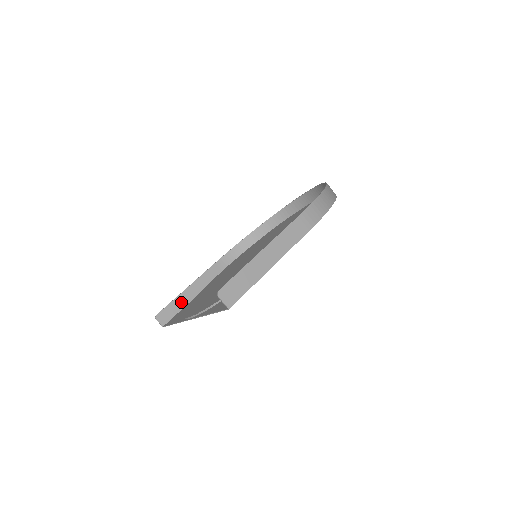
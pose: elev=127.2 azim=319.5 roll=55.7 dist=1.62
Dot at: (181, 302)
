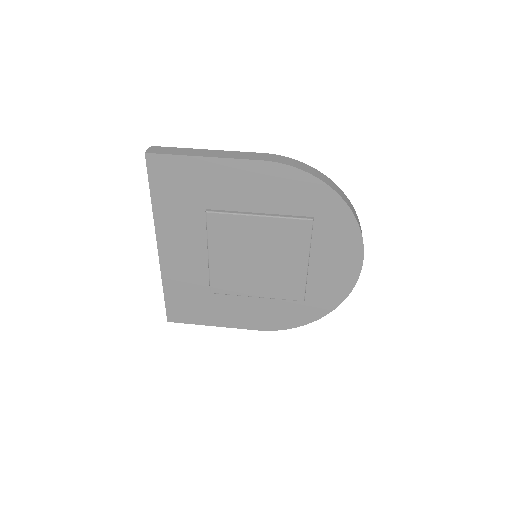
Dot at: occluded
